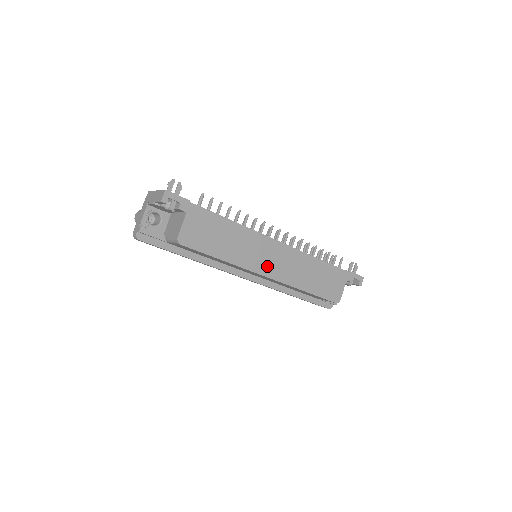
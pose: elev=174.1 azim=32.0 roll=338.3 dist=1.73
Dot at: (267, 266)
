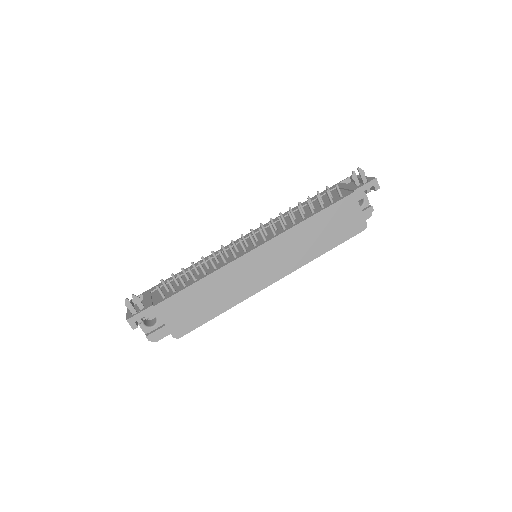
Dot at: (266, 276)
